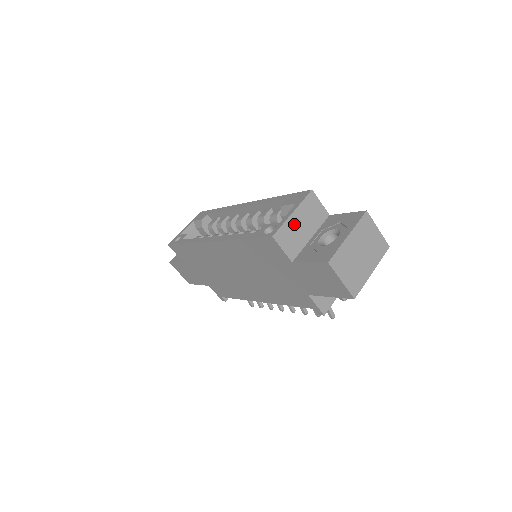
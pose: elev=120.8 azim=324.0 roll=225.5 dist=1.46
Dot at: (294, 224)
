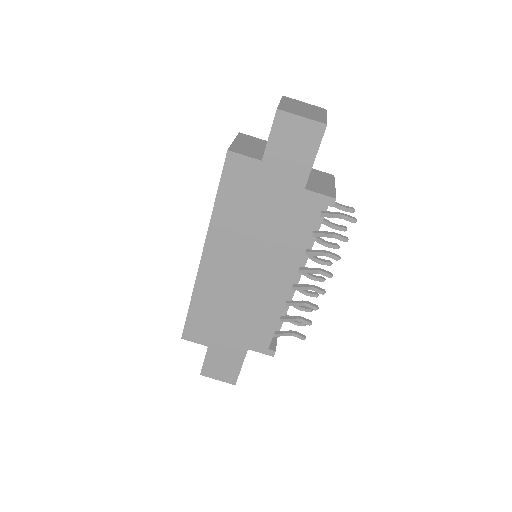
Dot at: (241, 145)
